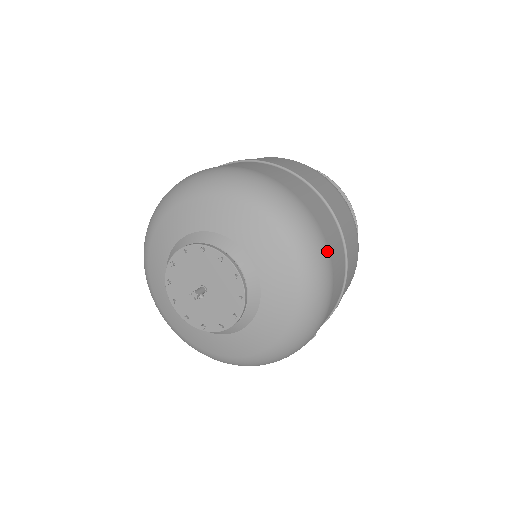
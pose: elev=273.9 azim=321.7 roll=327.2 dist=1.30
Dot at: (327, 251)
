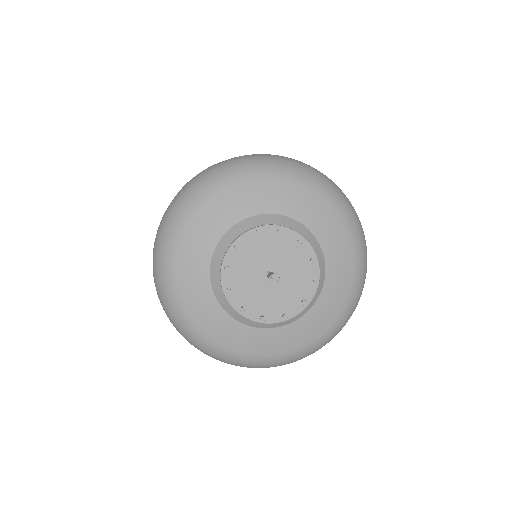
Dot at: occluded
